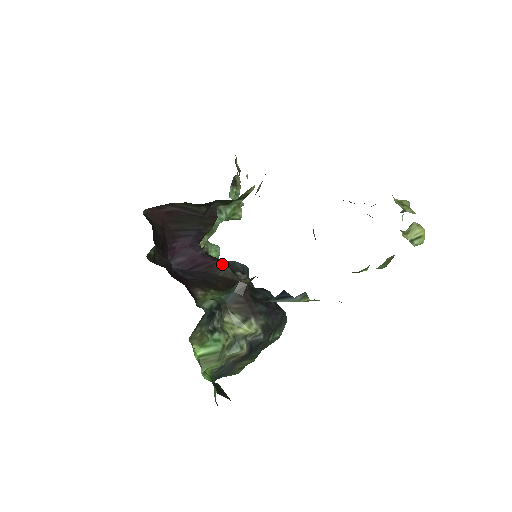
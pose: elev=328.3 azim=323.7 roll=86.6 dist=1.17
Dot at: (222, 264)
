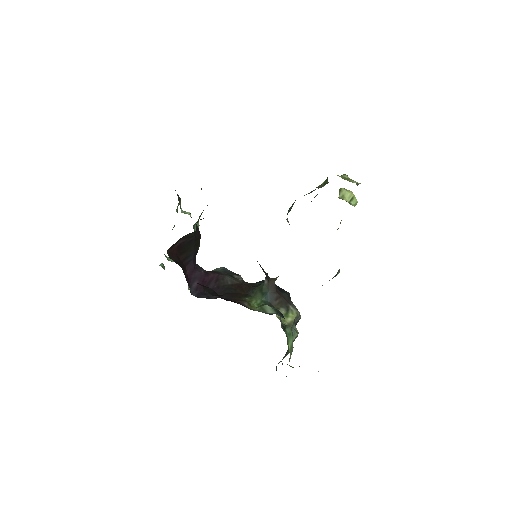
Dot at: (221, 274)
